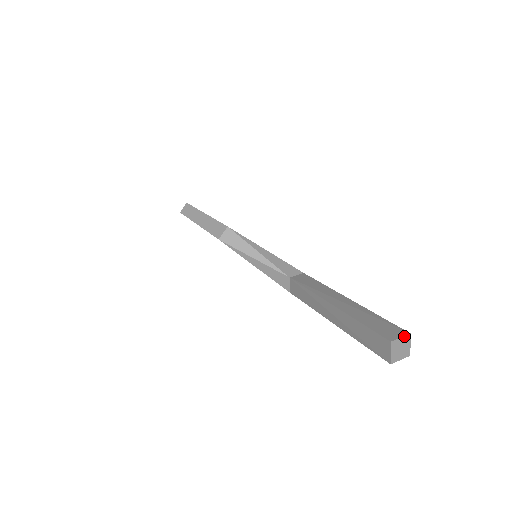
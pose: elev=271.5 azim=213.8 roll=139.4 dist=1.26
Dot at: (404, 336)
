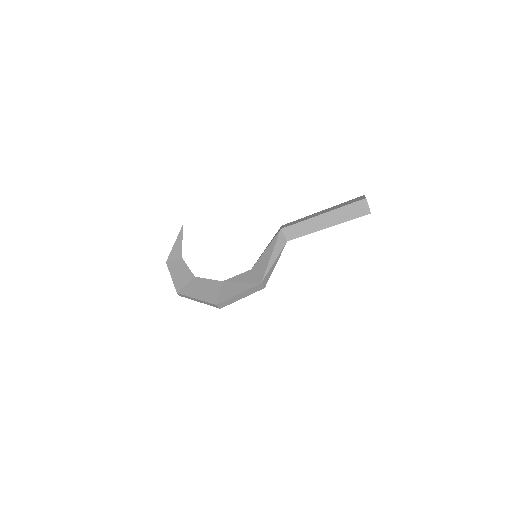
Dot at: occluded
